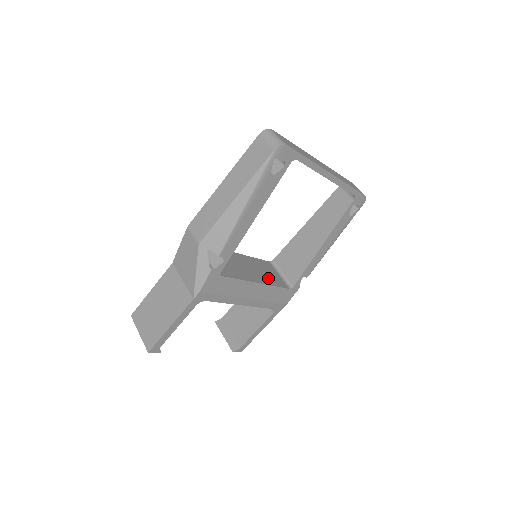
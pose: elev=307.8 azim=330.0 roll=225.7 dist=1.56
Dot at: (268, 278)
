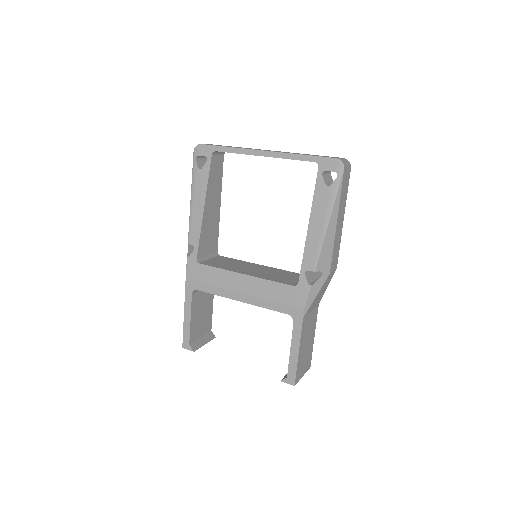
Dot at: (271, 277)
